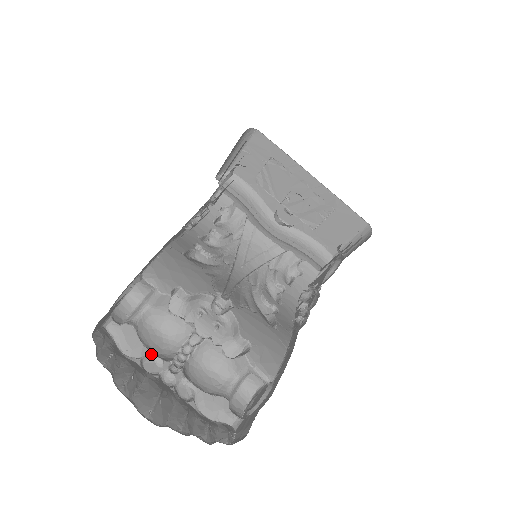
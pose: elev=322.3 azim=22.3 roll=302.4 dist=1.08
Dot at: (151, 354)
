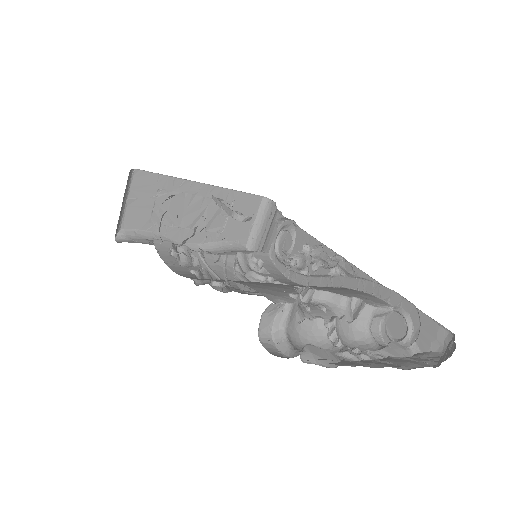
Dot at: (337, 354)
